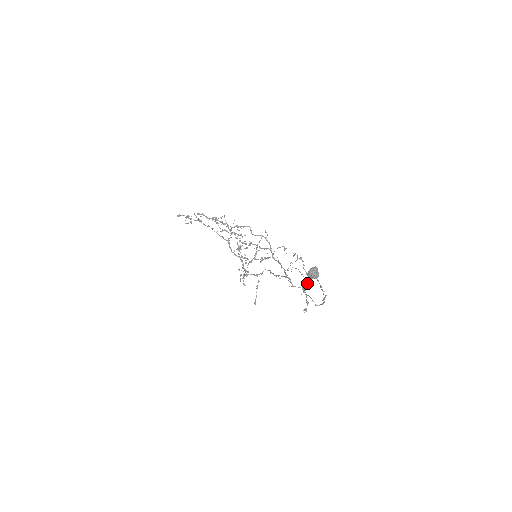
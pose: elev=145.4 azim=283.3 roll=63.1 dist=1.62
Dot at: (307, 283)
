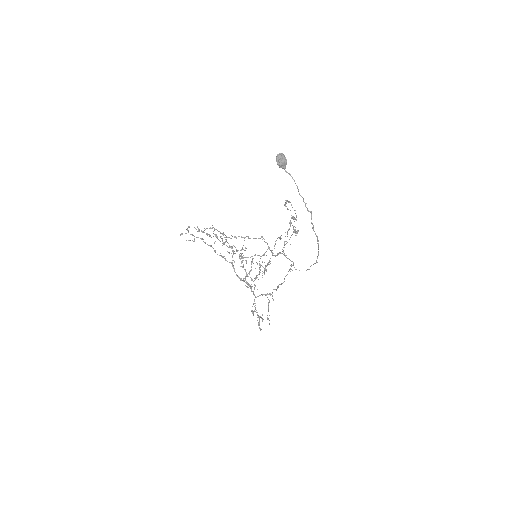
Dot at: (289, 202)
